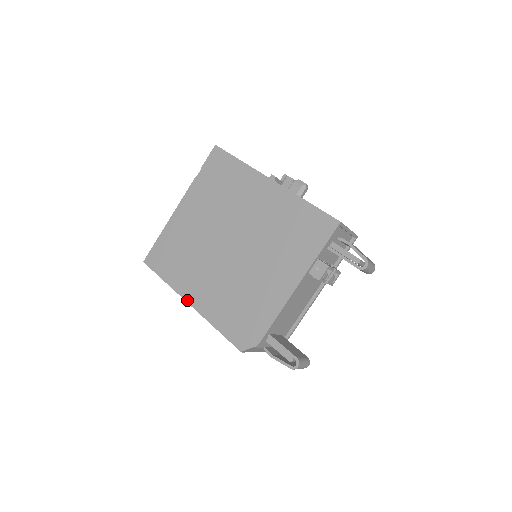
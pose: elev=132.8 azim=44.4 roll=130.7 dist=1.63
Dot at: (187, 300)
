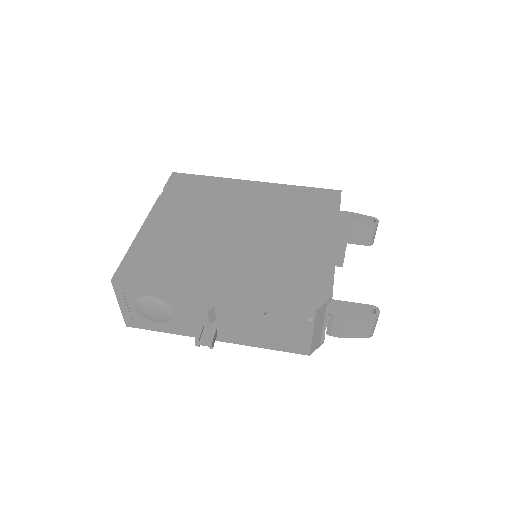
Dot at: (207, 292)
